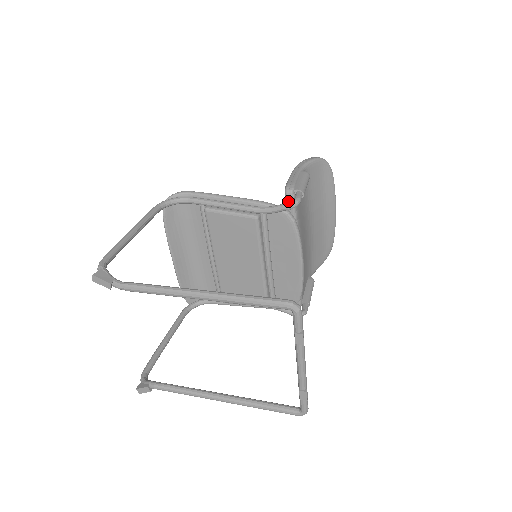
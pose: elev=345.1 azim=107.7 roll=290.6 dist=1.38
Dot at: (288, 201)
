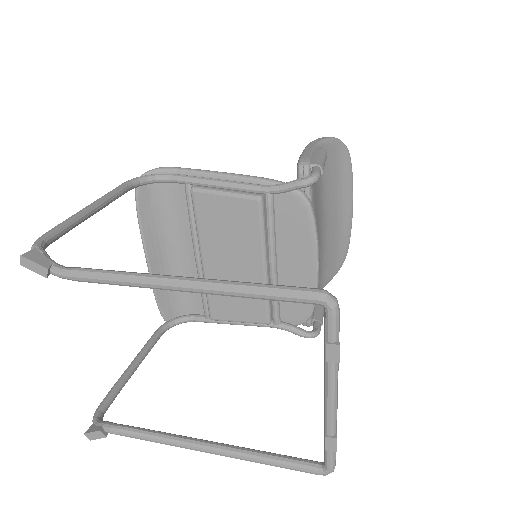
Dot at: occluded
